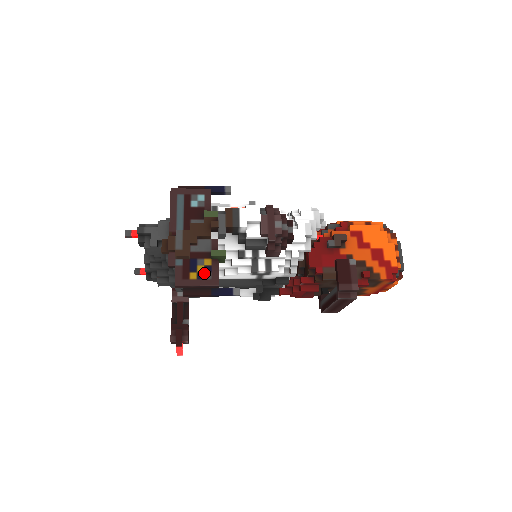
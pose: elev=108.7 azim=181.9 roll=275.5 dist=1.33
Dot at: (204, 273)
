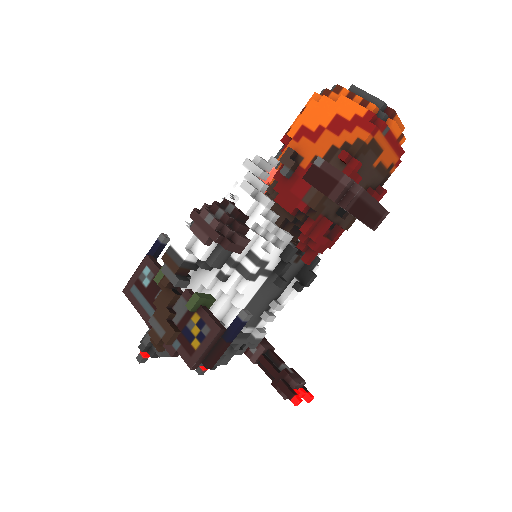
Dot at: (201, 331)
